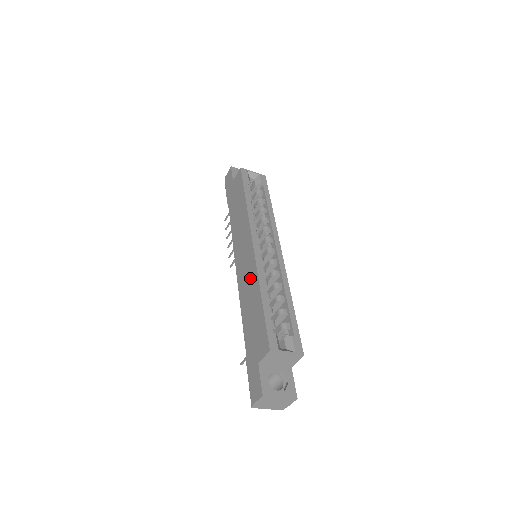
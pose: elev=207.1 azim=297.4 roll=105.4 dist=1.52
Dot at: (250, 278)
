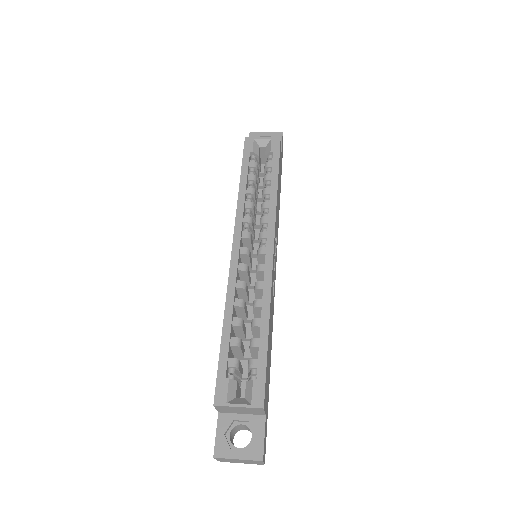
Dot at: occluded
